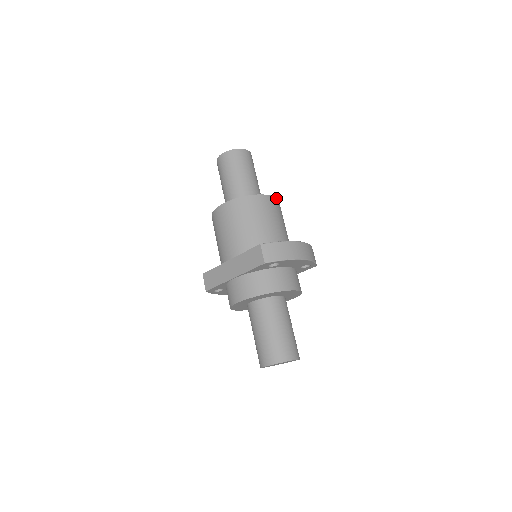
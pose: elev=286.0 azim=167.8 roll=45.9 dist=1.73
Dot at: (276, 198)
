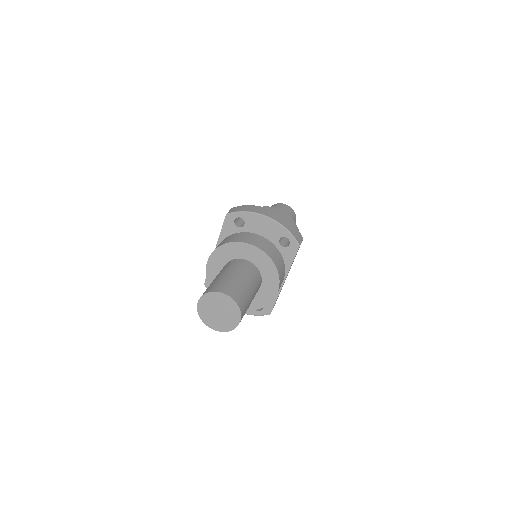
Dot at: (288, 215)
